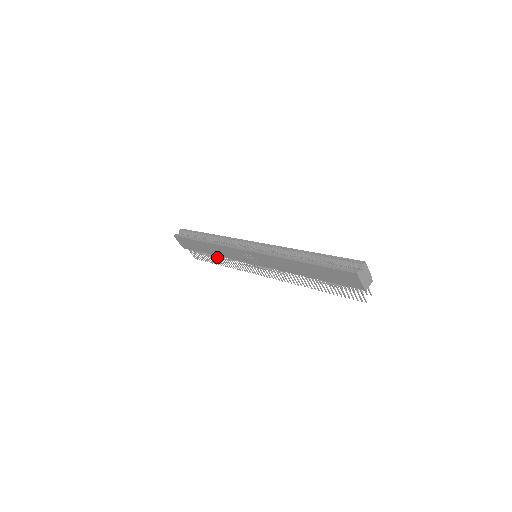
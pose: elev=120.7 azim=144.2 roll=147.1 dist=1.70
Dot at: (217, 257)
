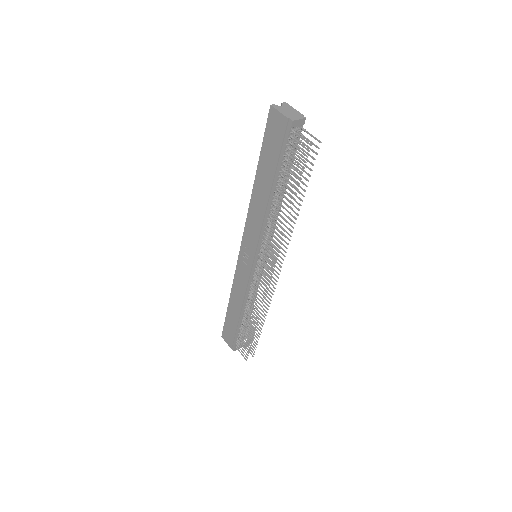
Dot at: (246, 316)
